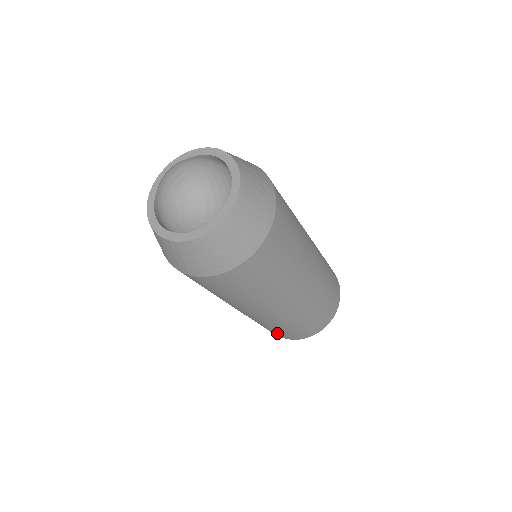
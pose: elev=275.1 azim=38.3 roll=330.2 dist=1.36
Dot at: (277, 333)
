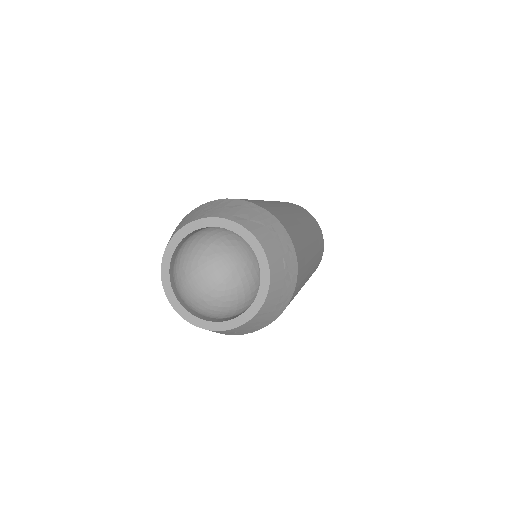
Dot at: occluded
